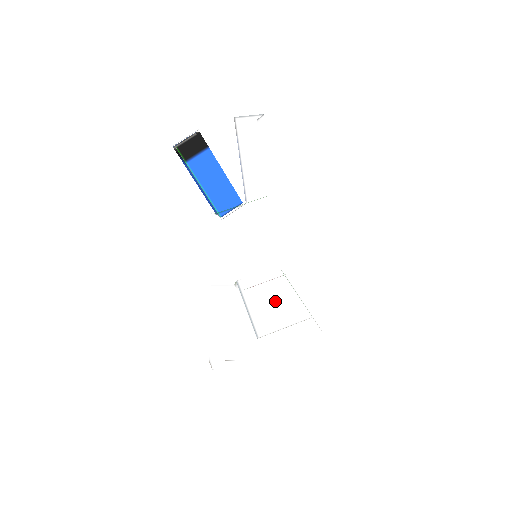
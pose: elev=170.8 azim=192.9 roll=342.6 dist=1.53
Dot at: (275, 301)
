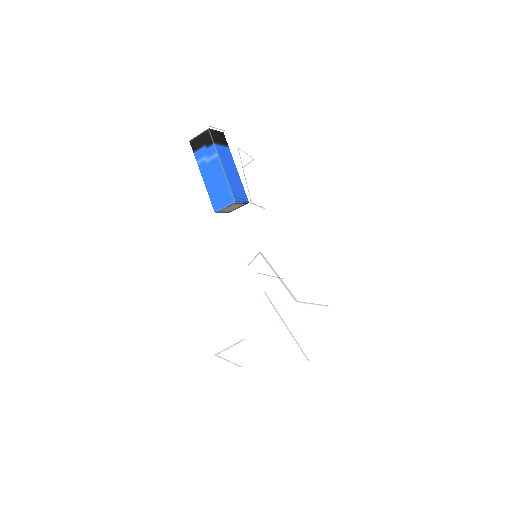
Dot at: (296, 280)
